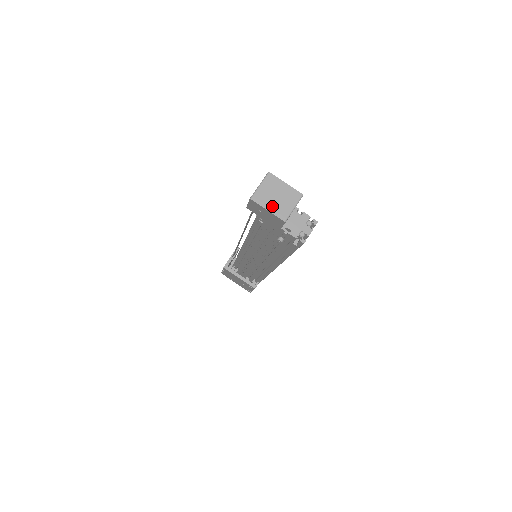
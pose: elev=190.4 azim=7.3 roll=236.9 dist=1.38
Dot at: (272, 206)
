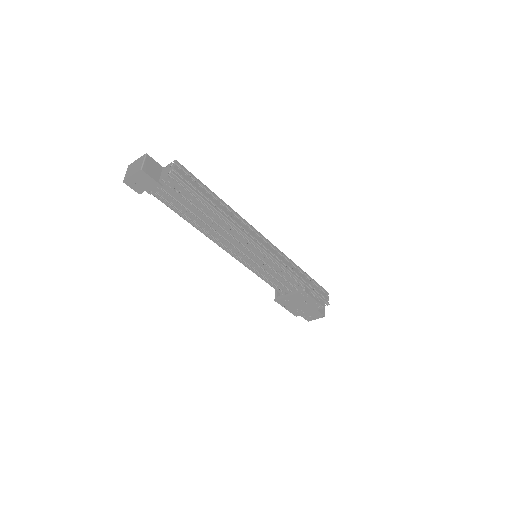
Dot at: (133, 172)
